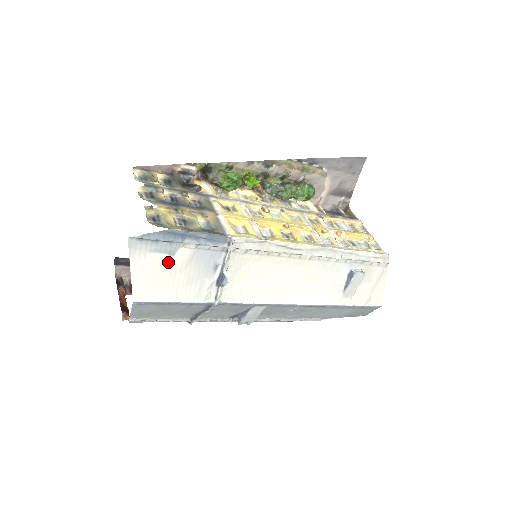
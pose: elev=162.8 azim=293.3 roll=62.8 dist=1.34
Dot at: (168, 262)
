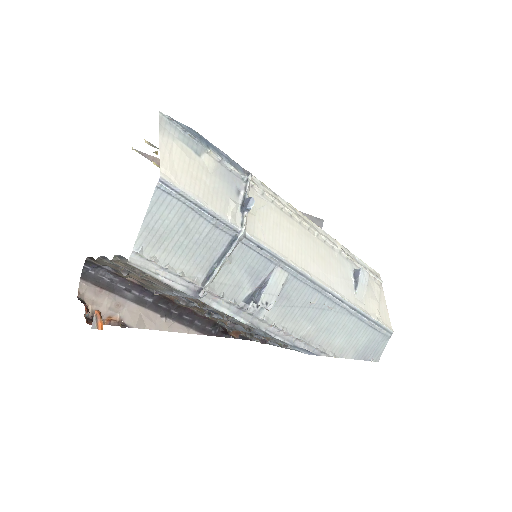
Dot at: (194, 159)
